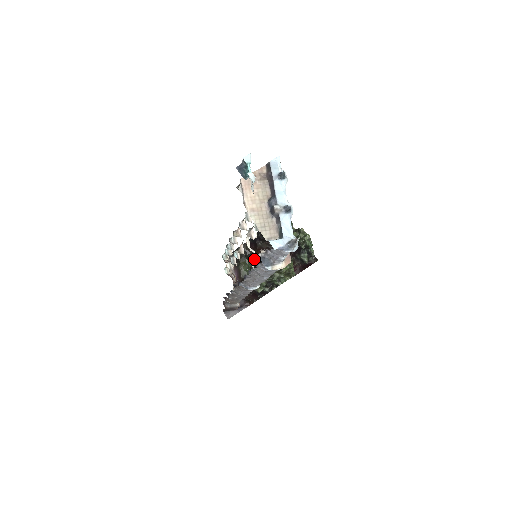
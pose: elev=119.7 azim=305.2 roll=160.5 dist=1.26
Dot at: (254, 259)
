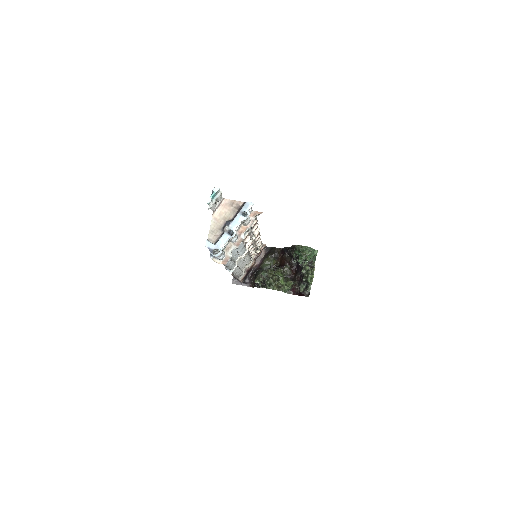
Dot at: (243, 254)
